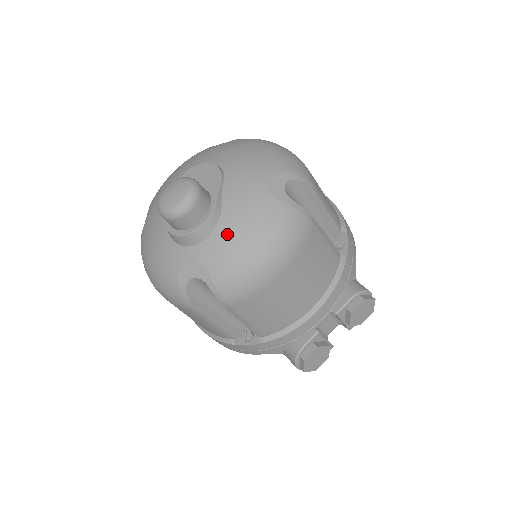
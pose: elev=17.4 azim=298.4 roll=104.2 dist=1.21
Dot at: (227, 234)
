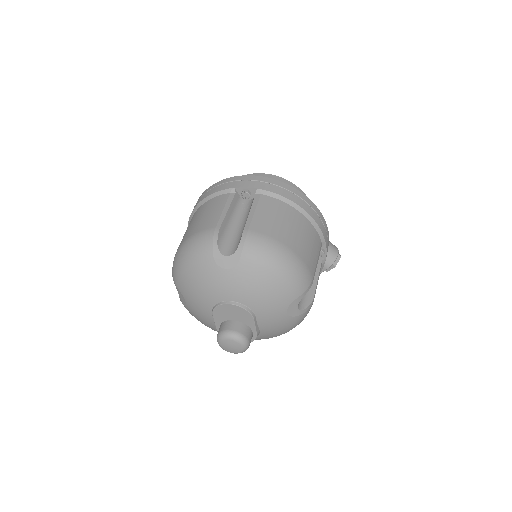
Dot at: (266, 336)
